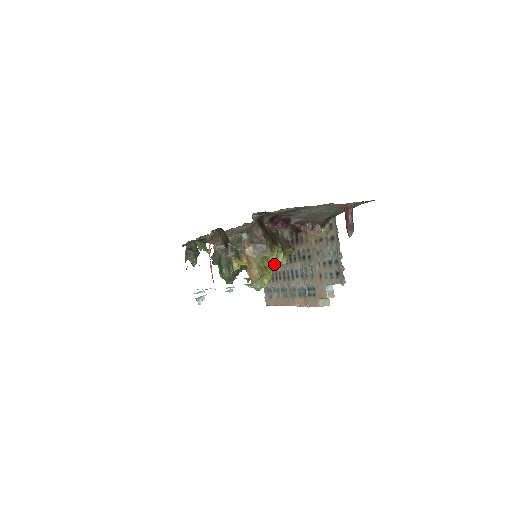
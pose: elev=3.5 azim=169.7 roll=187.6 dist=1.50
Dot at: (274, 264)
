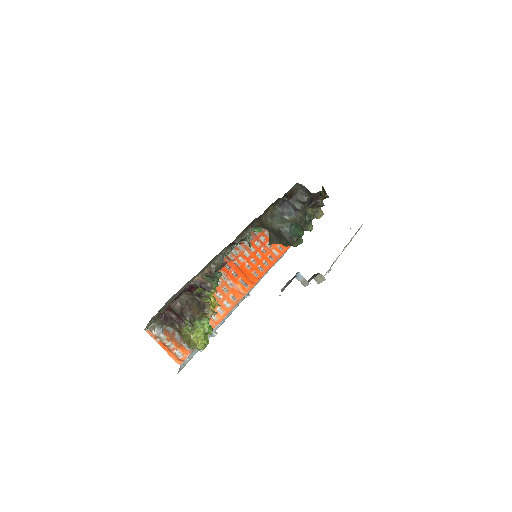
Dot at: (205, 323)
